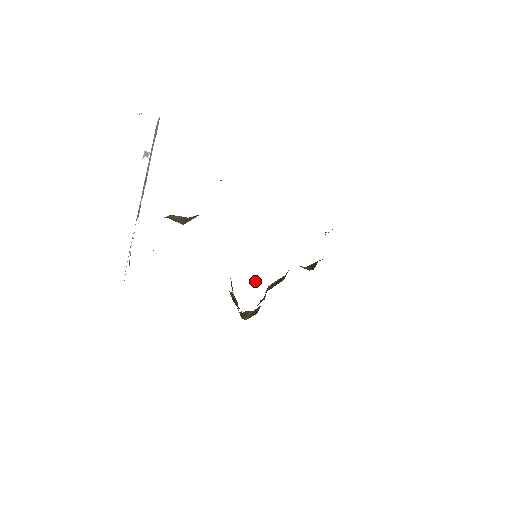
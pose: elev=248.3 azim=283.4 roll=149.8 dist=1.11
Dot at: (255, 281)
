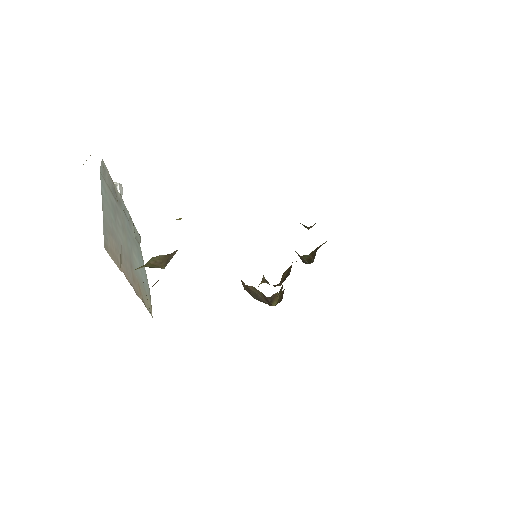
Dot at: (263, 281)
